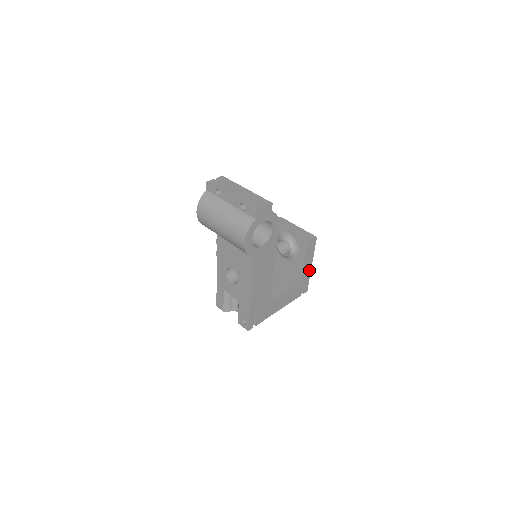
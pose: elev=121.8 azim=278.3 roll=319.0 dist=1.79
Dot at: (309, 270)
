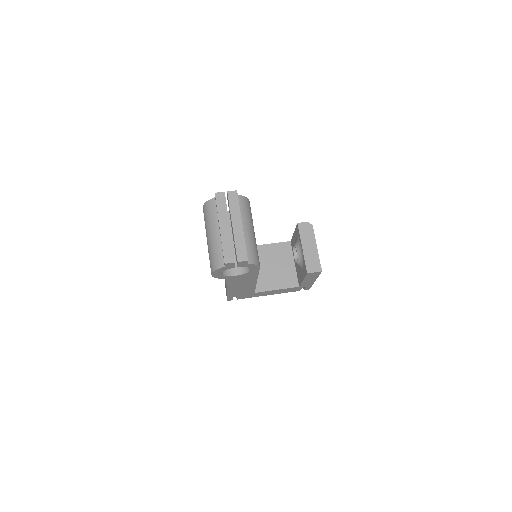
Dot at: (311, 282)
